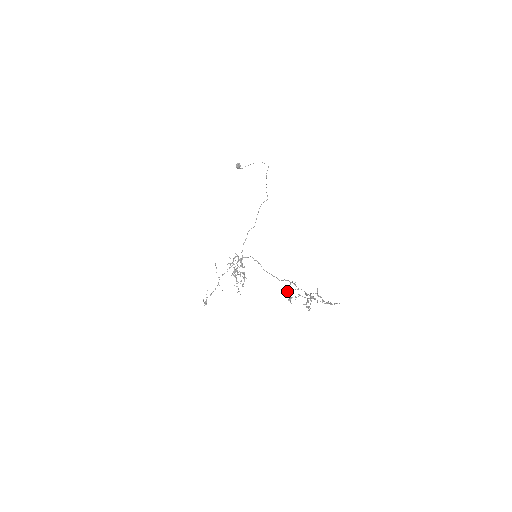
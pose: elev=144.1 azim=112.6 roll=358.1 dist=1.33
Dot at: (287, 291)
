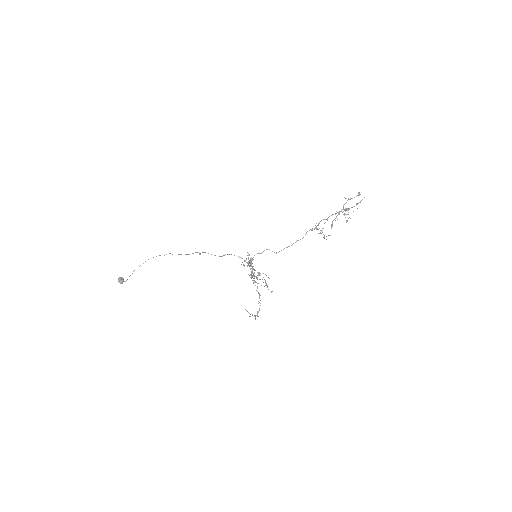
Dot at: (319, 233)
